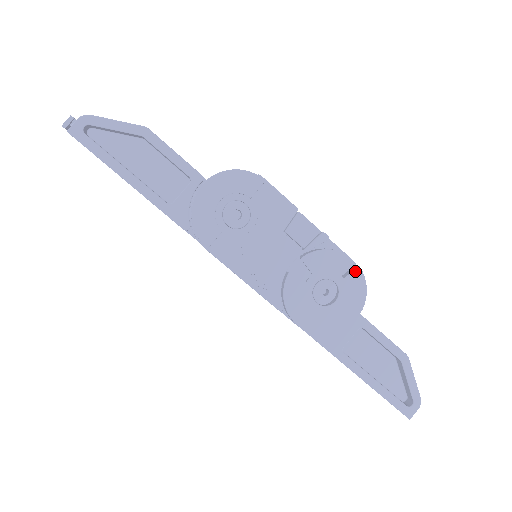
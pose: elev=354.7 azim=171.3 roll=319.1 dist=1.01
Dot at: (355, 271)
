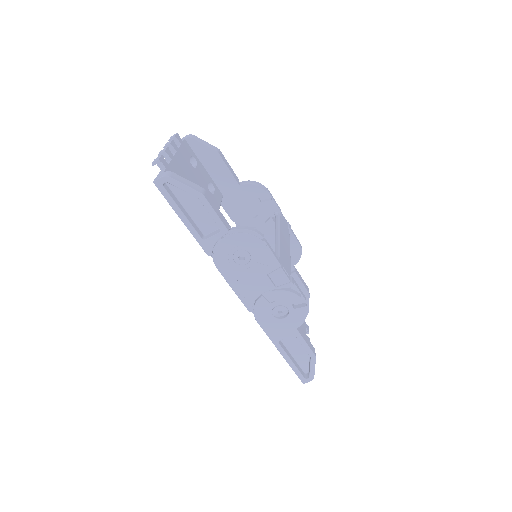
Dot at: (303, 308)
